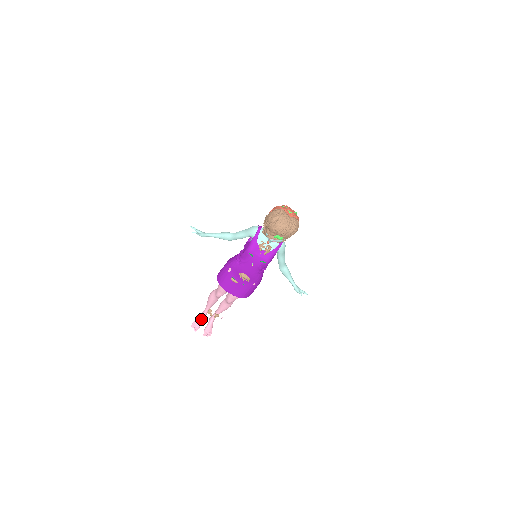
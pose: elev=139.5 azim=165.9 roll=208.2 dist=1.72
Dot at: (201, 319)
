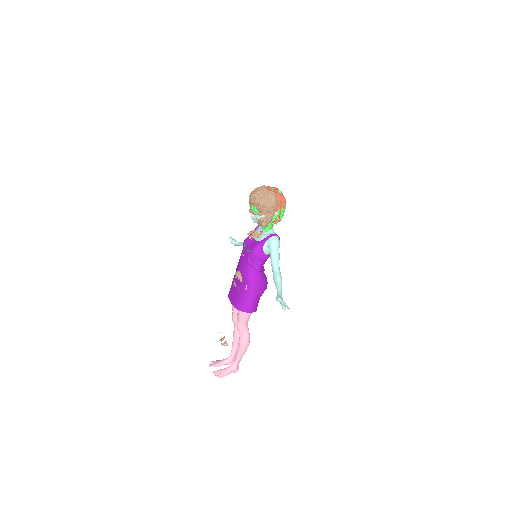
Dot at: (224, 360)
